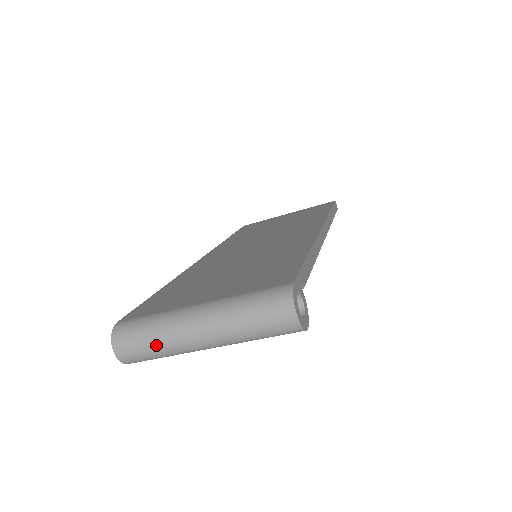
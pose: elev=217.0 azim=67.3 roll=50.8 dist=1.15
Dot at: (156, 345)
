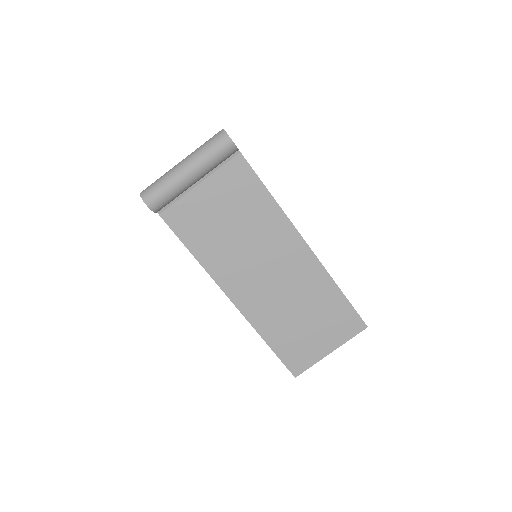
Dot at: (161, 177)
